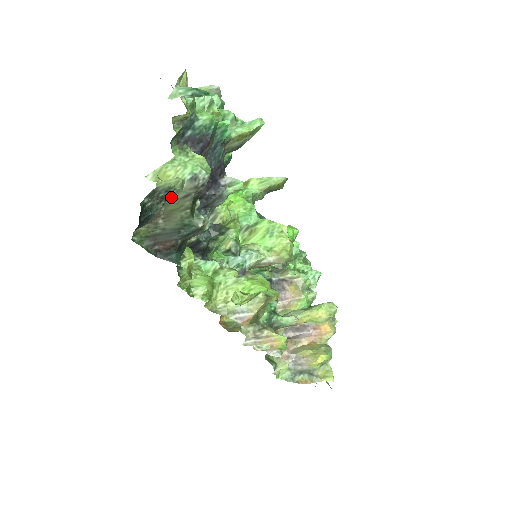
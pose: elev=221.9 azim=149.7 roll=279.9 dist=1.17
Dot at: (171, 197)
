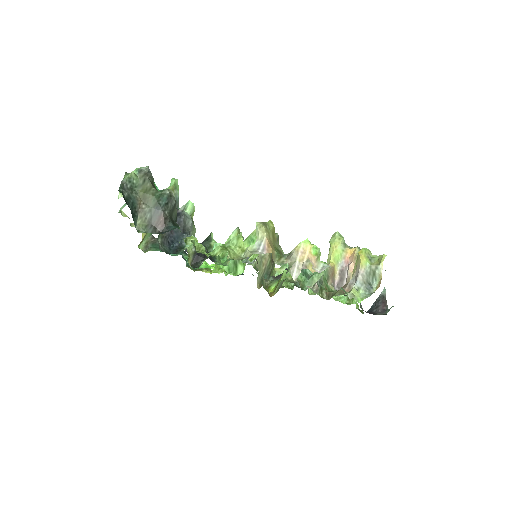
Dot at: (136, 187)
